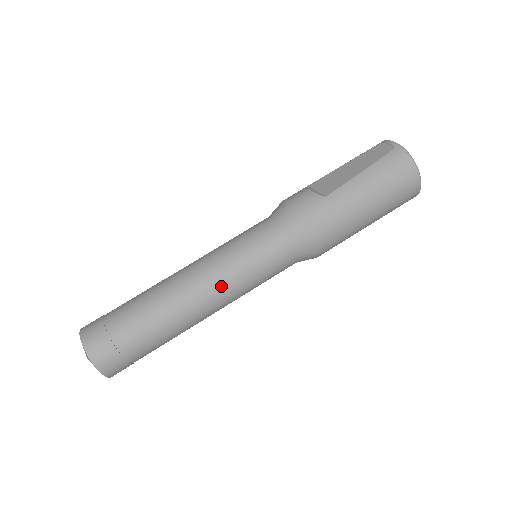
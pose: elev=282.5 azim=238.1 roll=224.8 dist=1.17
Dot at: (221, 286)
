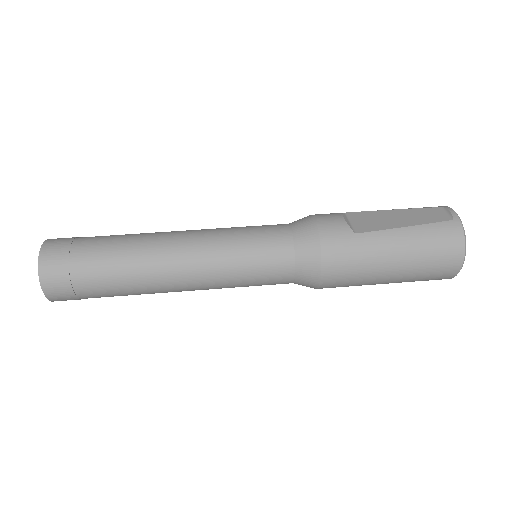
Dot at: (204, 269)
